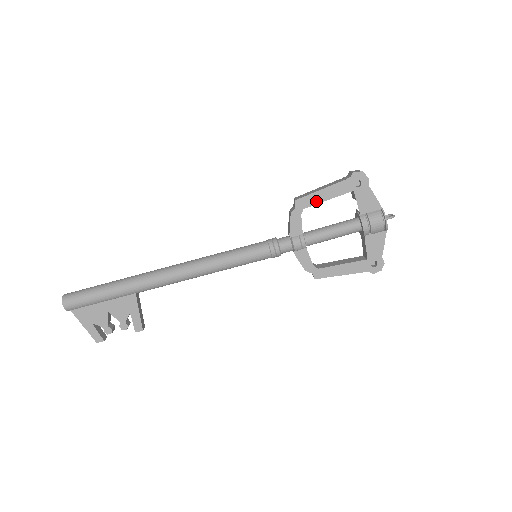
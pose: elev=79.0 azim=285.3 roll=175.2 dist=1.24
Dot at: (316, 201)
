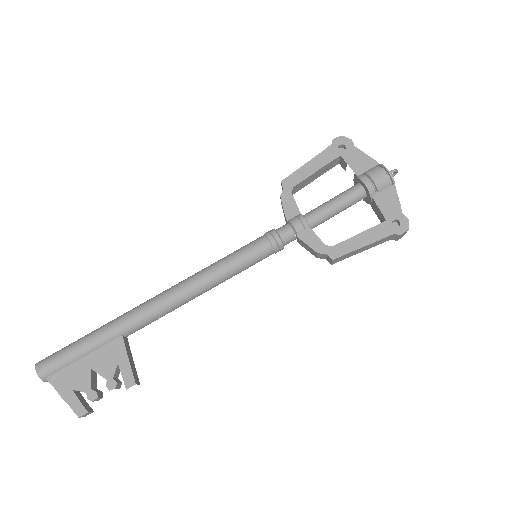
Dot at: (304, 176)
